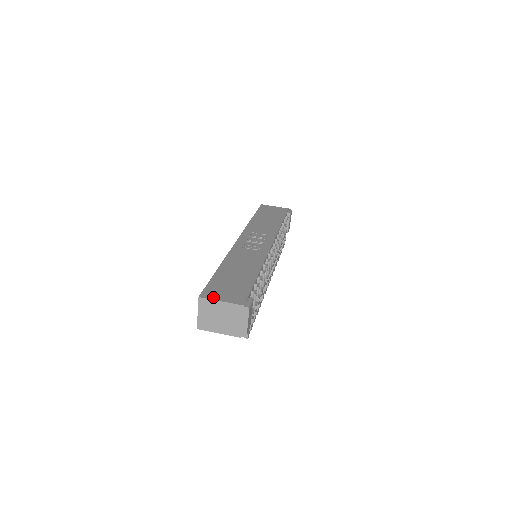
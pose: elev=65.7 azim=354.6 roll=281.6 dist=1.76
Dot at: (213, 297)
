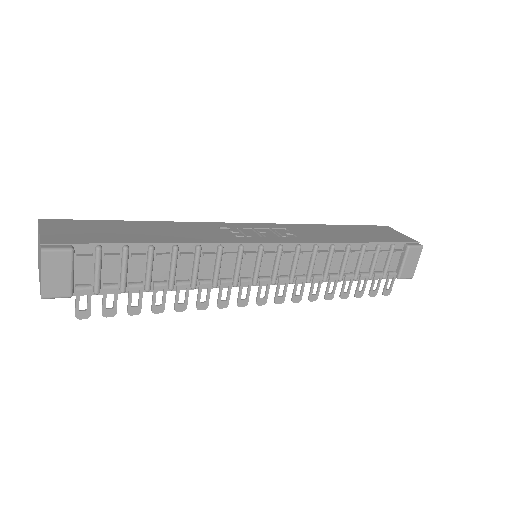
Dot at: (46, 225)
